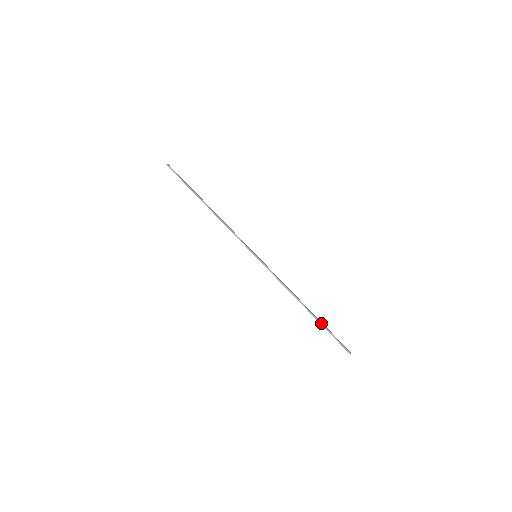
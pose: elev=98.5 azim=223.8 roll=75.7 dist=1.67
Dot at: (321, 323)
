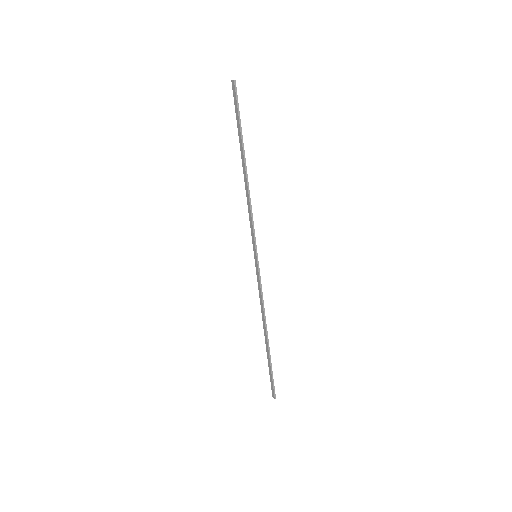
Dot at: occluded
